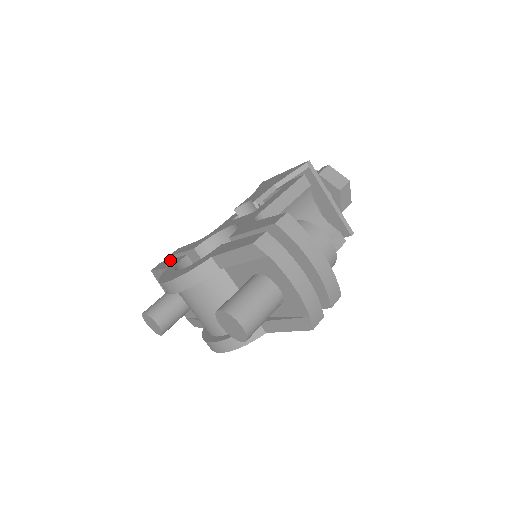
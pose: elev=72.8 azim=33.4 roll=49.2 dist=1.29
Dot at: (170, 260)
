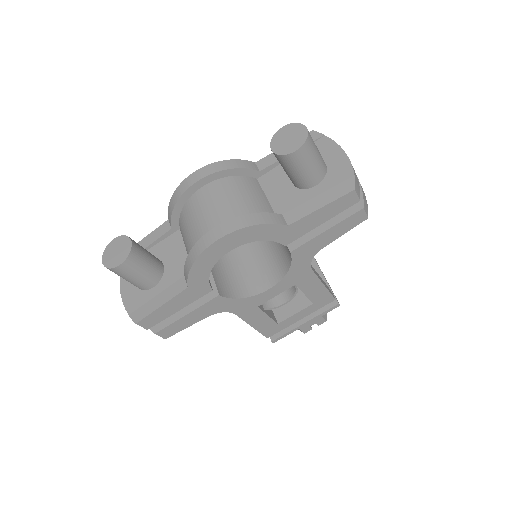
Dot at: occluded
